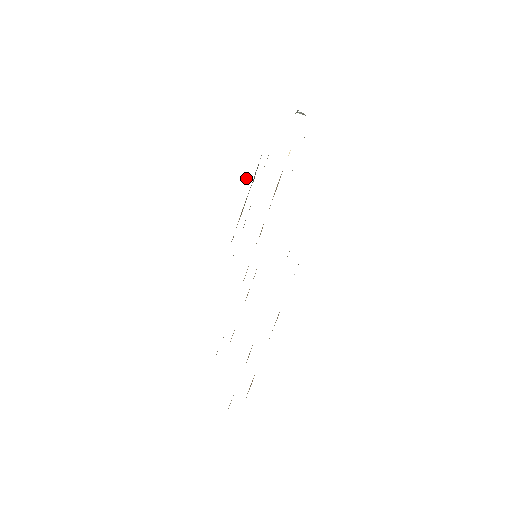
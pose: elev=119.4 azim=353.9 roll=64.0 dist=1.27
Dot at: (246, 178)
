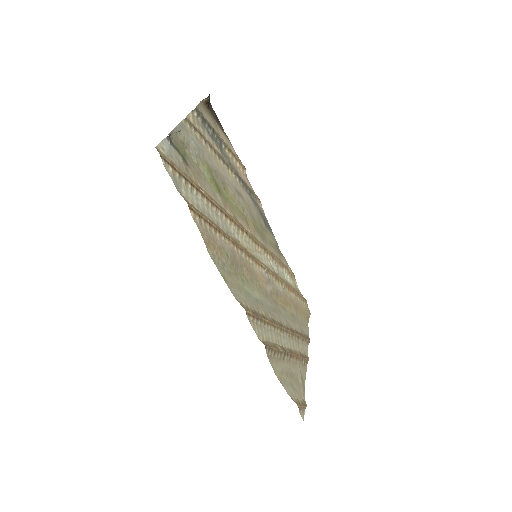
Dot at: (208, 99)
